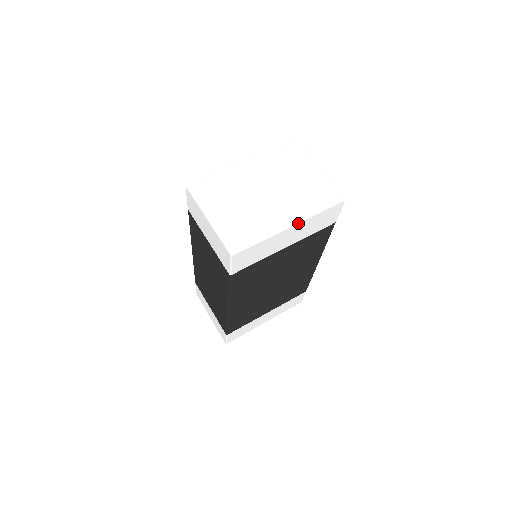
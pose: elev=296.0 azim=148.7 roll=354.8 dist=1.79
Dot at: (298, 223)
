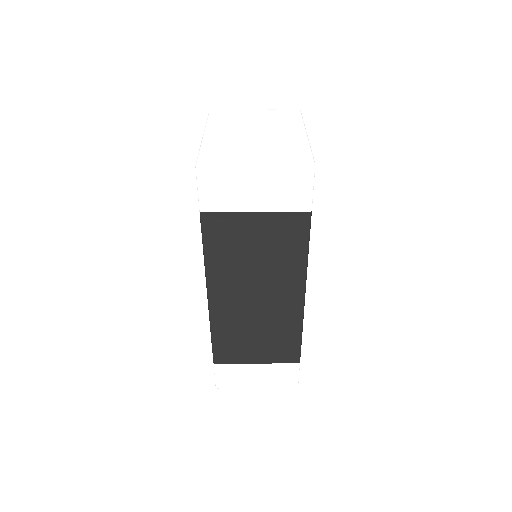
Dot at: occluded
